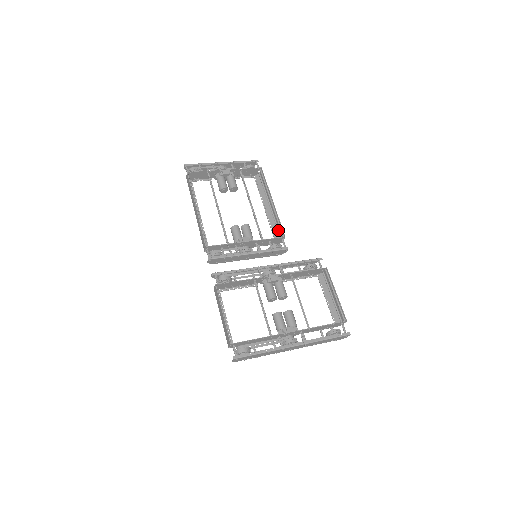
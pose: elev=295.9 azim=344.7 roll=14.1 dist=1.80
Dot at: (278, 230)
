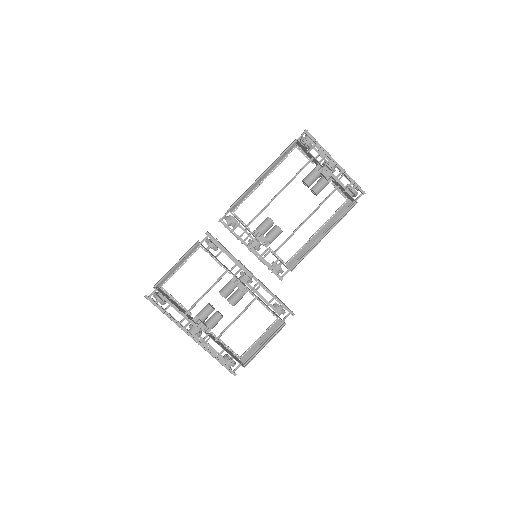
Dot at: (299, 259)
